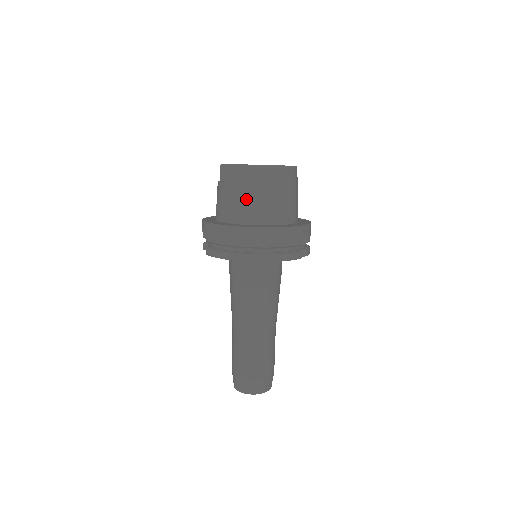
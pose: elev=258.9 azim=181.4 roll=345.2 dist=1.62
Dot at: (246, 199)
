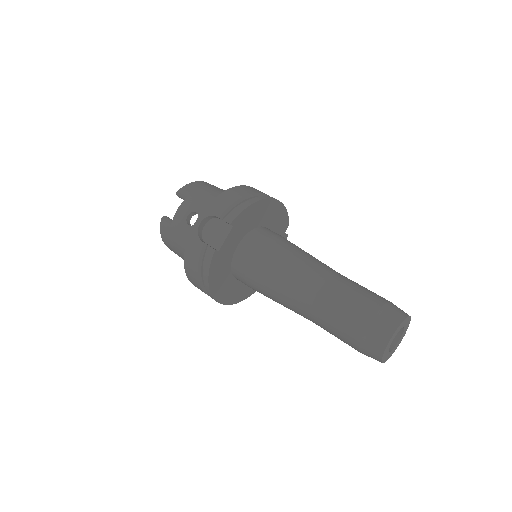
Dot at: (218, 191)
